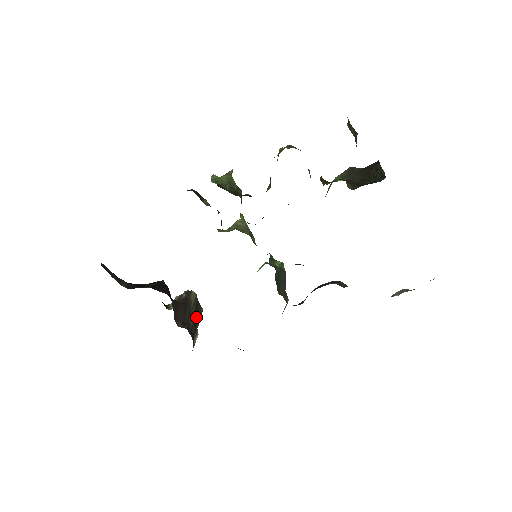
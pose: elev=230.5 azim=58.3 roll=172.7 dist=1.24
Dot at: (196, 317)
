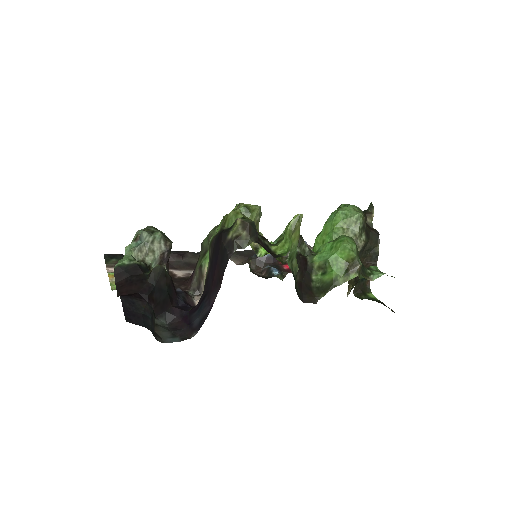
Dot at: occluded
